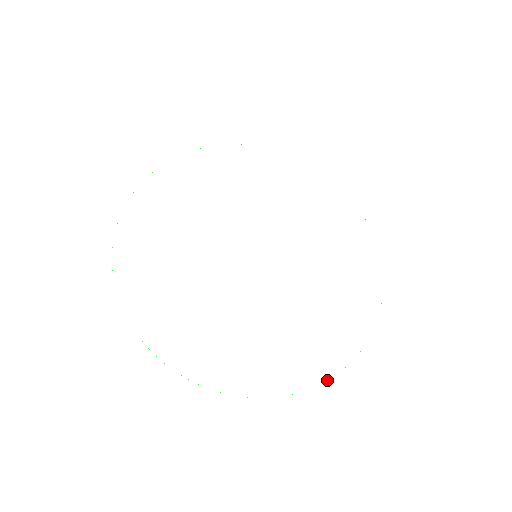
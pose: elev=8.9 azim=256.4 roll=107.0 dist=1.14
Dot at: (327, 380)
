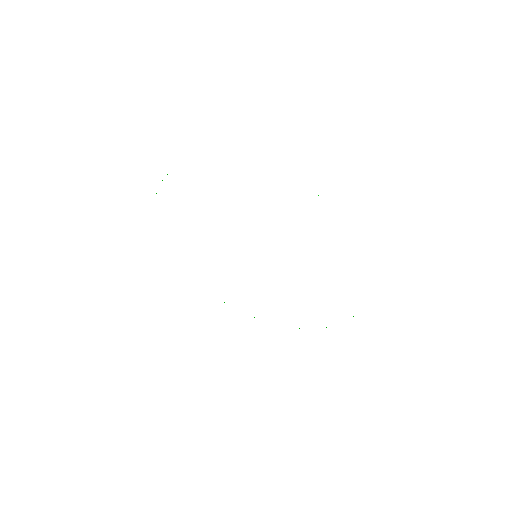
Dot at: occluded
